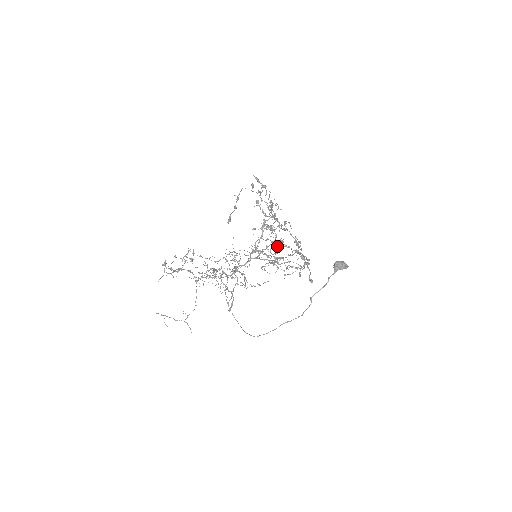
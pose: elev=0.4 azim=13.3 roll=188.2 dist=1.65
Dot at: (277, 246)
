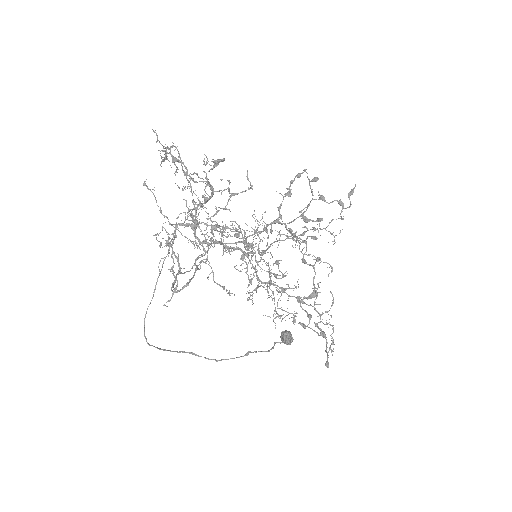
Dot at: occluded
